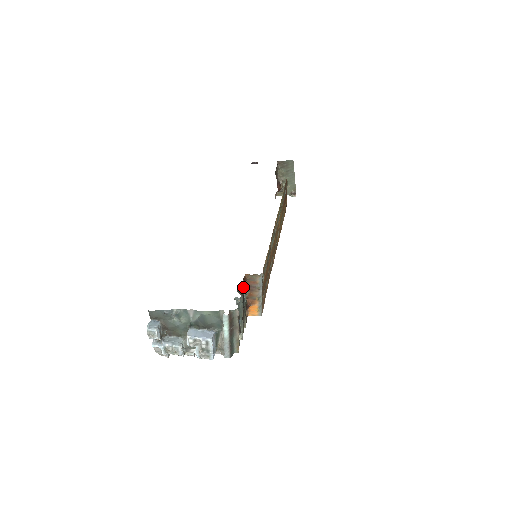
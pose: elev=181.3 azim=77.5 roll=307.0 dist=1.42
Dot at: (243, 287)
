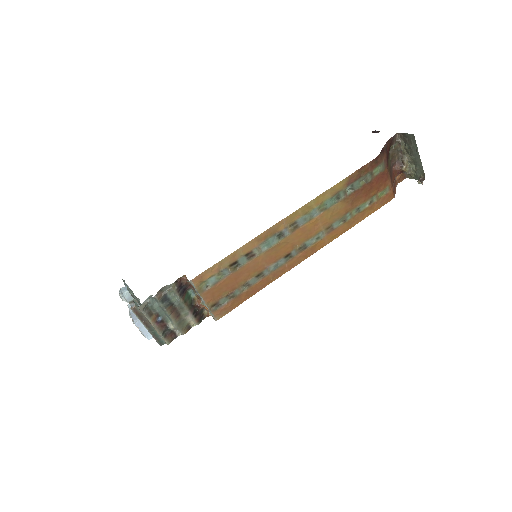
Dot at: (168, 287)
